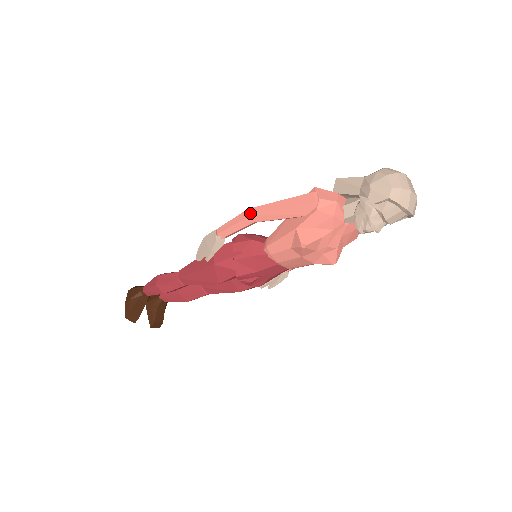
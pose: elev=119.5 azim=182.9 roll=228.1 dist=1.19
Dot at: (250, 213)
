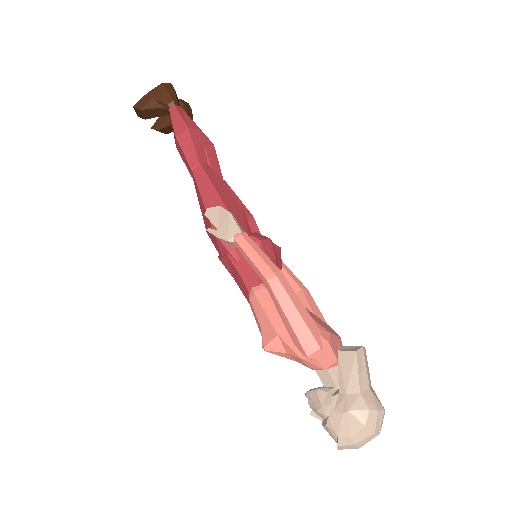
Dot at: (269, 278)
